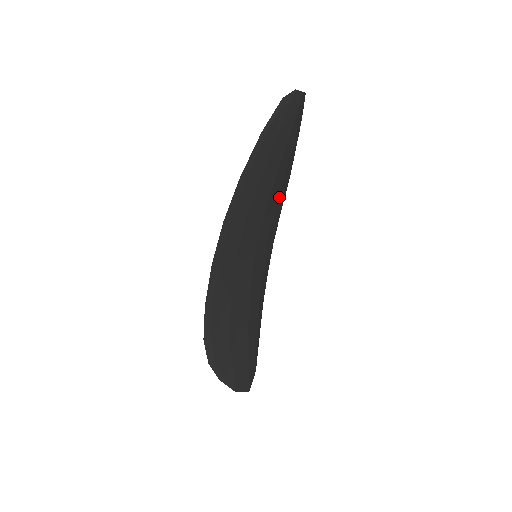
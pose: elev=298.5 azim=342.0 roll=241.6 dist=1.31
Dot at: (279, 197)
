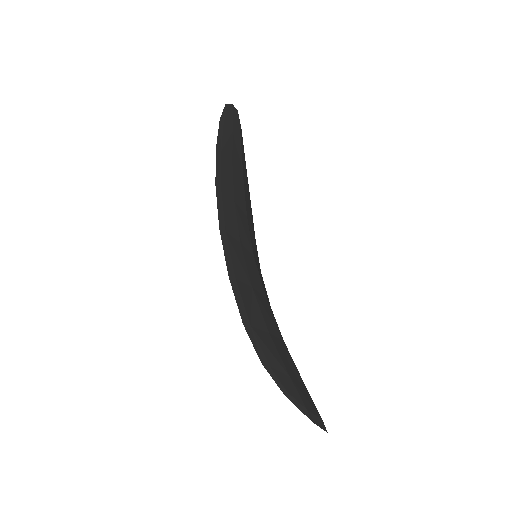
Dot at: (251, 215)
